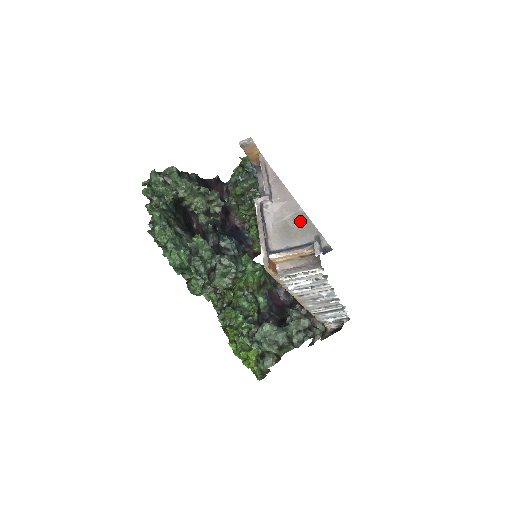
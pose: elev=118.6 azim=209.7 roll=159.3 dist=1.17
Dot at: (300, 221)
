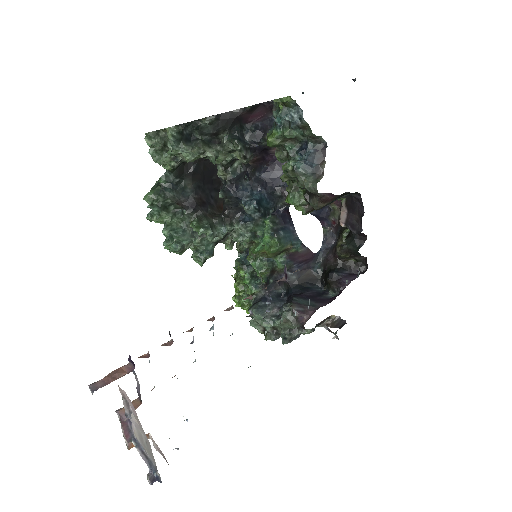
Dot at: (148, 447)
